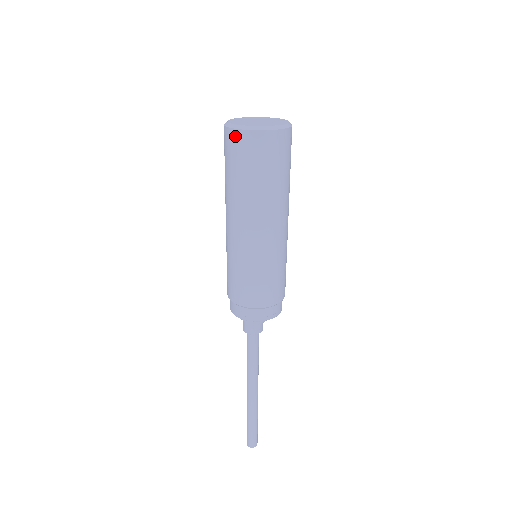
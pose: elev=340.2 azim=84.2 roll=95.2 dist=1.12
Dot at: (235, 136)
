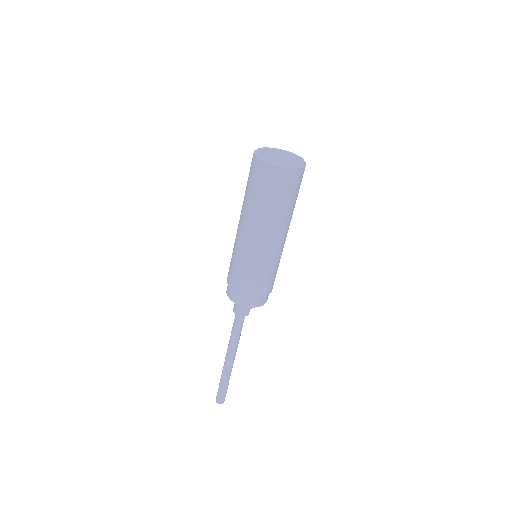
Dot at: (269, 169)
